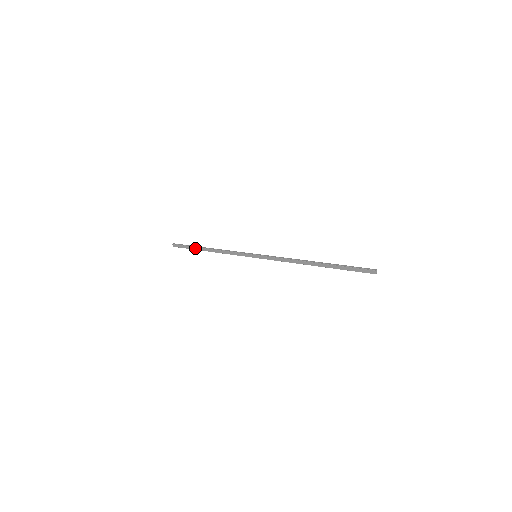
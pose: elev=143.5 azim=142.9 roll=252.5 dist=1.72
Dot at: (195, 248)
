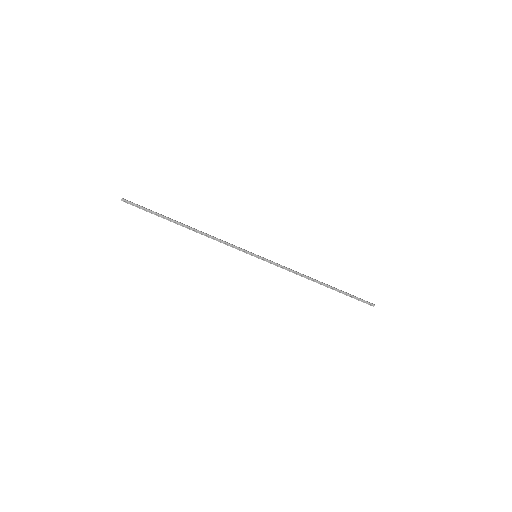
Dot at: occluded
